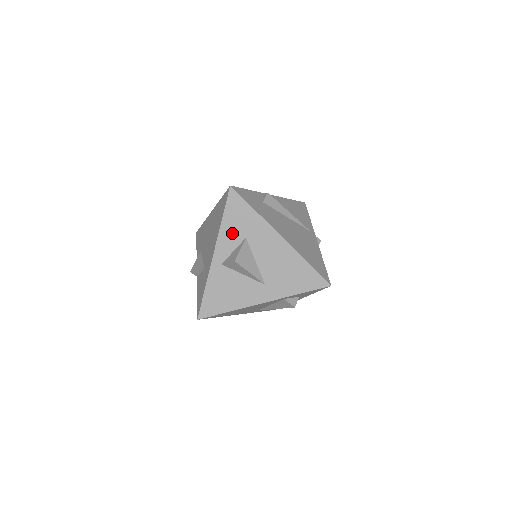
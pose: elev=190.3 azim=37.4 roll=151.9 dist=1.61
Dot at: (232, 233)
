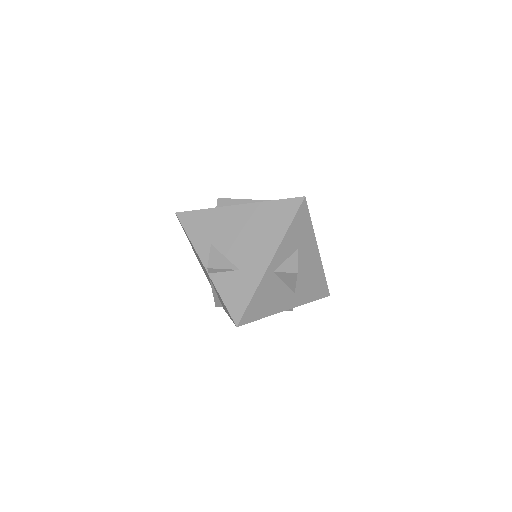
Dot at: (291, 242)
